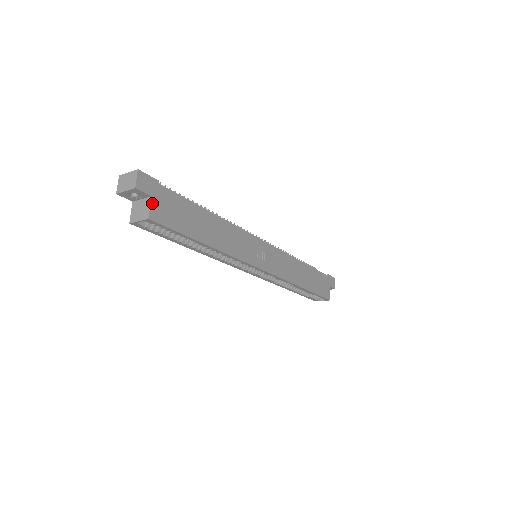
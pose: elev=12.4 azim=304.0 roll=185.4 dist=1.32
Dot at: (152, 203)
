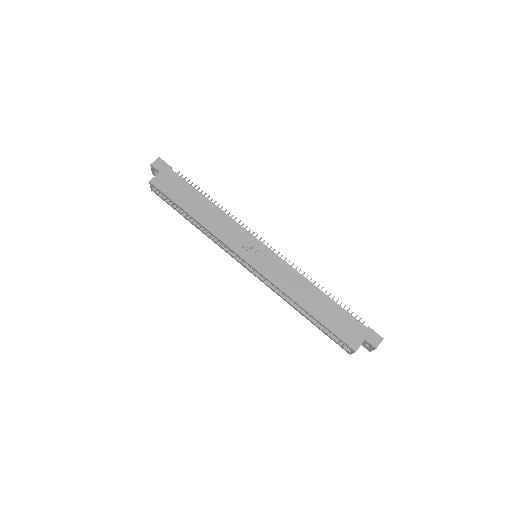
Dot at: (158, 175)
